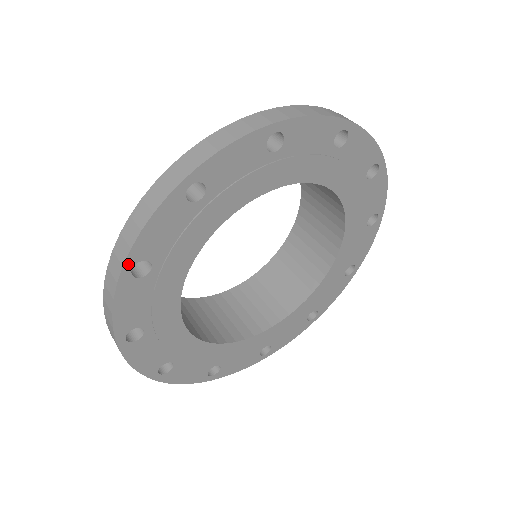
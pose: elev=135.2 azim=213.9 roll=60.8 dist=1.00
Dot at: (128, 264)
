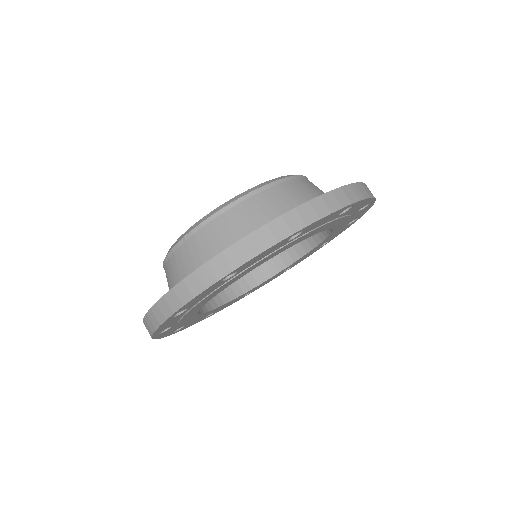
Dot at: (169, 335)
